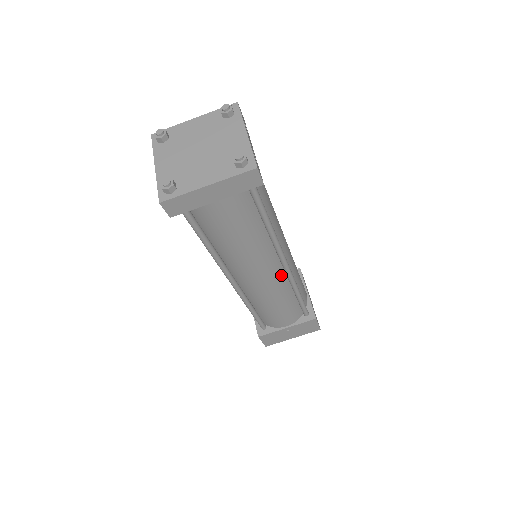
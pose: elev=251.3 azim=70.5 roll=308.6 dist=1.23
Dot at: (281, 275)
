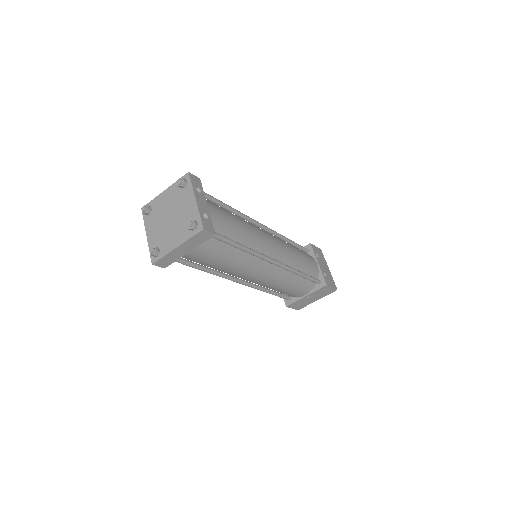
Dot at: (276, 268)
